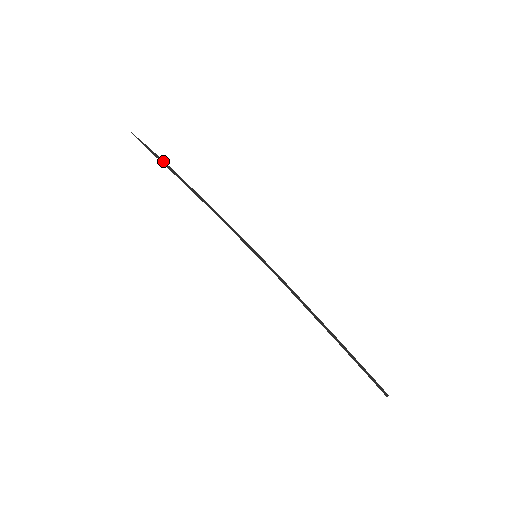
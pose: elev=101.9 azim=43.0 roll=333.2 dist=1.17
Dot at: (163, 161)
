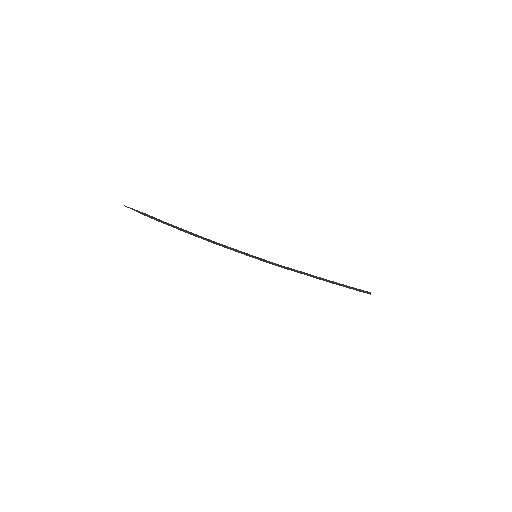
Dot at: occluded
